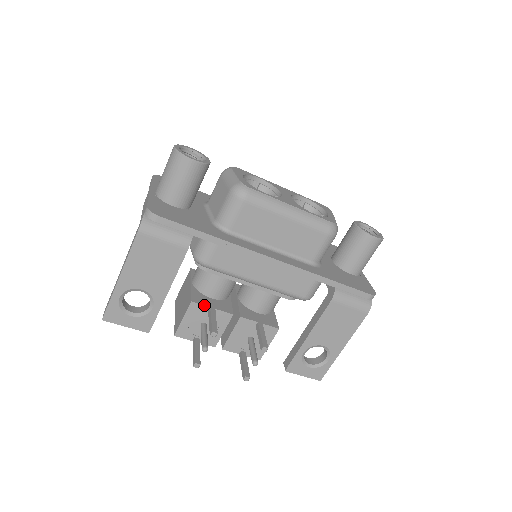
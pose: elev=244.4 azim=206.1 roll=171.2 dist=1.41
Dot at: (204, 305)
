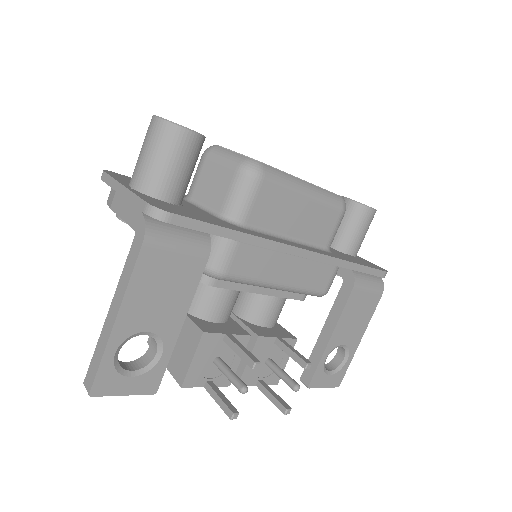
Dot at: (218, 333)
